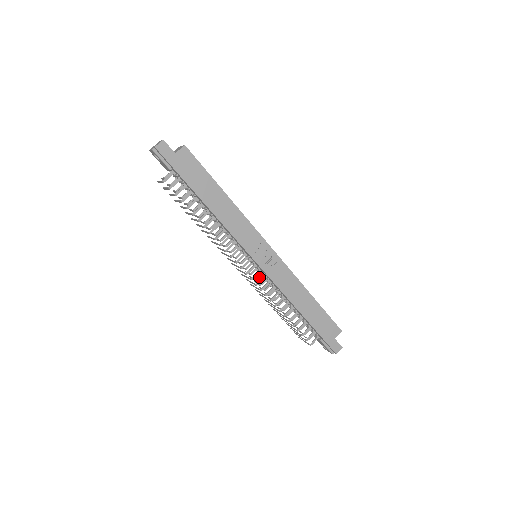
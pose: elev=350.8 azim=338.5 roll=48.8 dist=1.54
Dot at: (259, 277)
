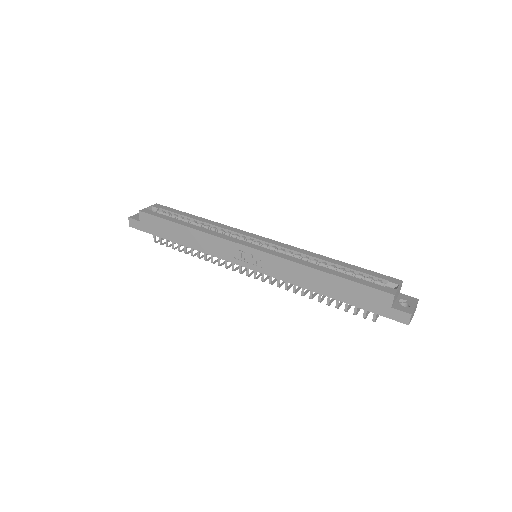
Dot at: occluded
